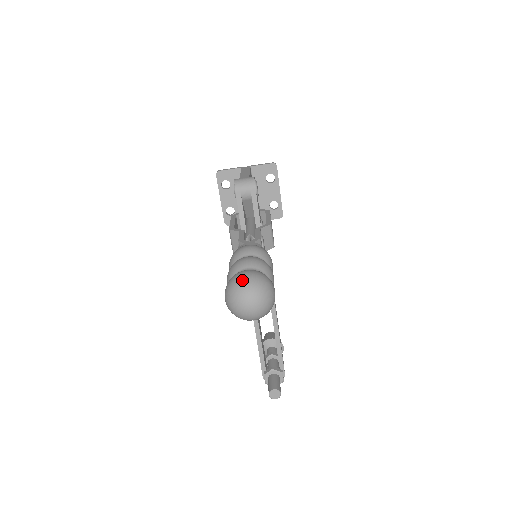
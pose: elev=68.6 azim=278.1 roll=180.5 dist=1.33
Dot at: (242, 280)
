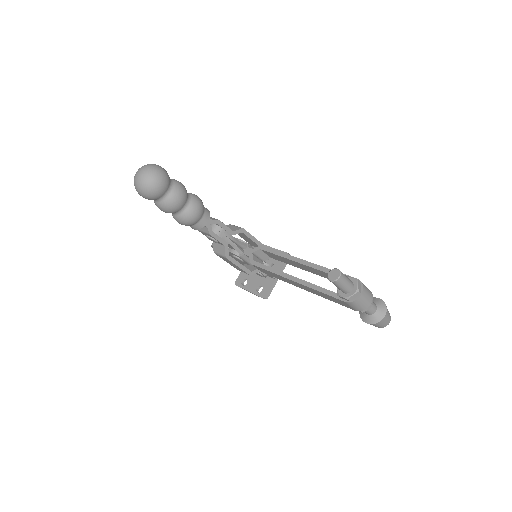
Dot at: occluded
